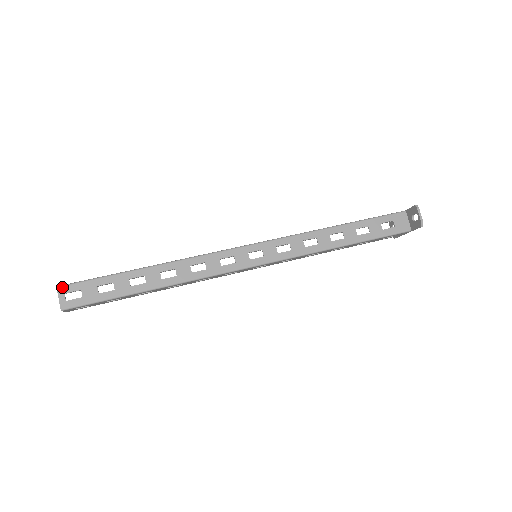
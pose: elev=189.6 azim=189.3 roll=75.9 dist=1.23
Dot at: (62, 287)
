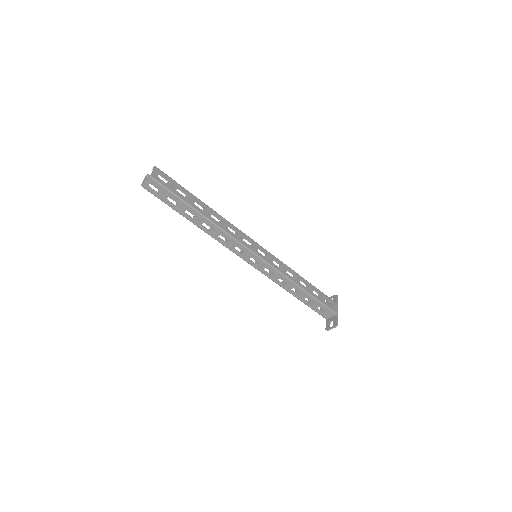
Dot at: (153, 180)
